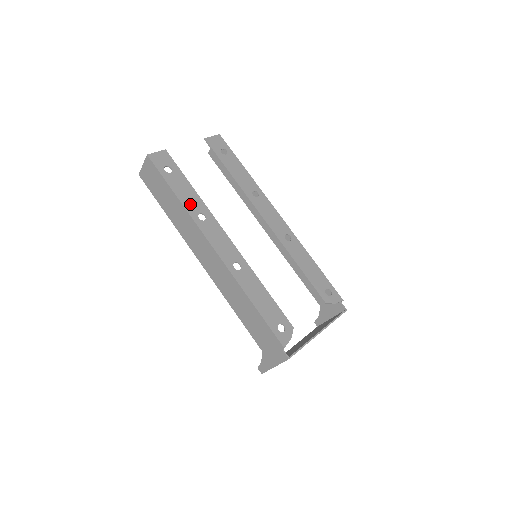
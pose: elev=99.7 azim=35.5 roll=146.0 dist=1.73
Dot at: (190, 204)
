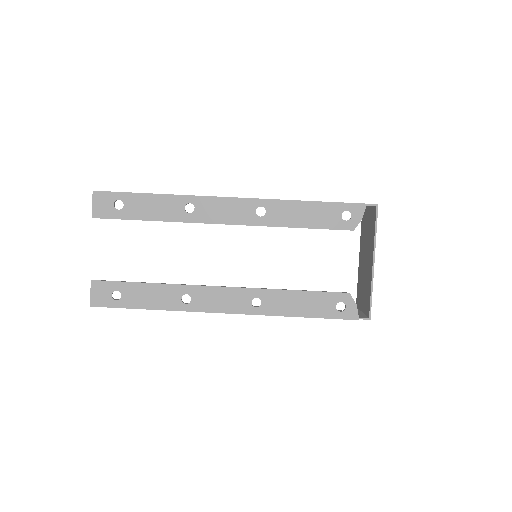
Dot at: (166, 301)
